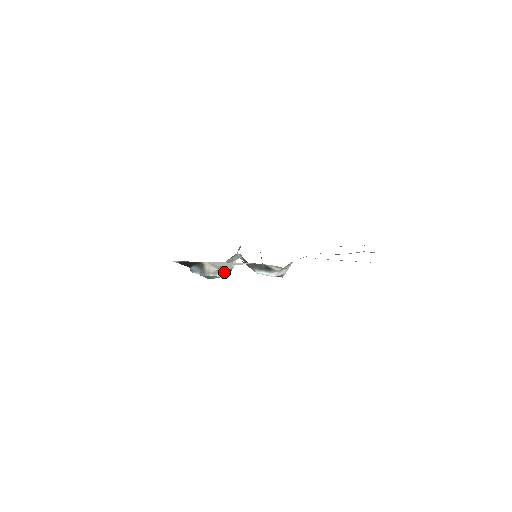
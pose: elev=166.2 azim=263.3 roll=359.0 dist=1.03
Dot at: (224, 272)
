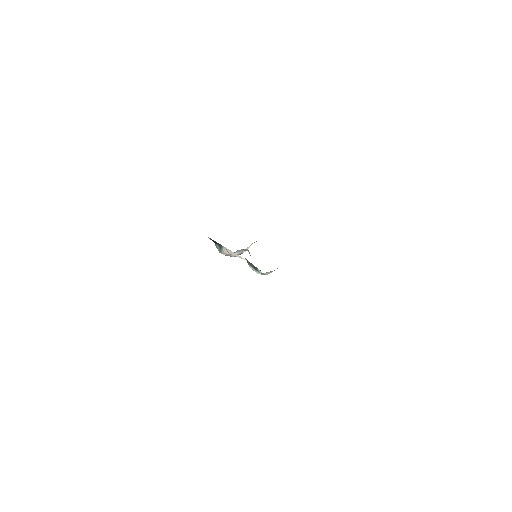
Dot at: occluded
